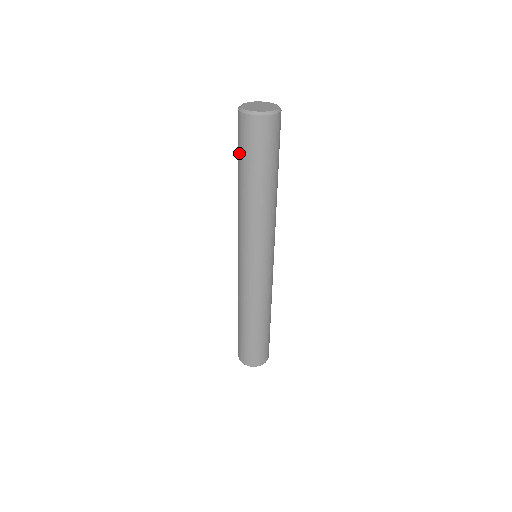
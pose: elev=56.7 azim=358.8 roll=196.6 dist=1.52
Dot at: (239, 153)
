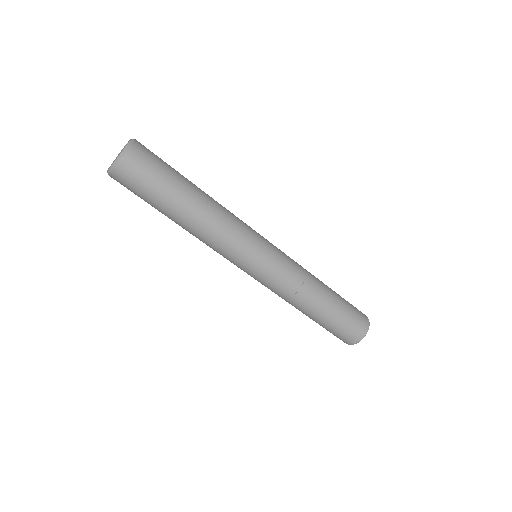
Dot at: occluded
